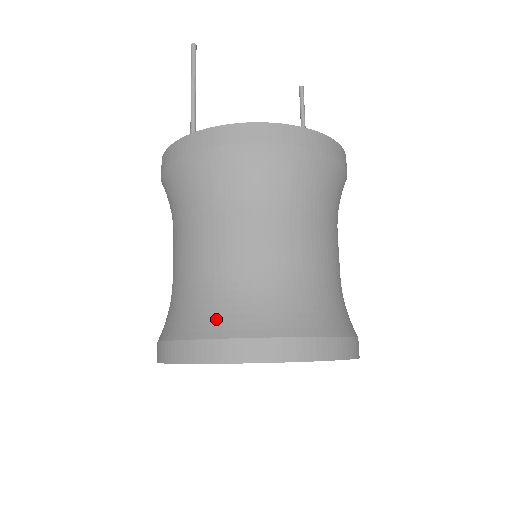
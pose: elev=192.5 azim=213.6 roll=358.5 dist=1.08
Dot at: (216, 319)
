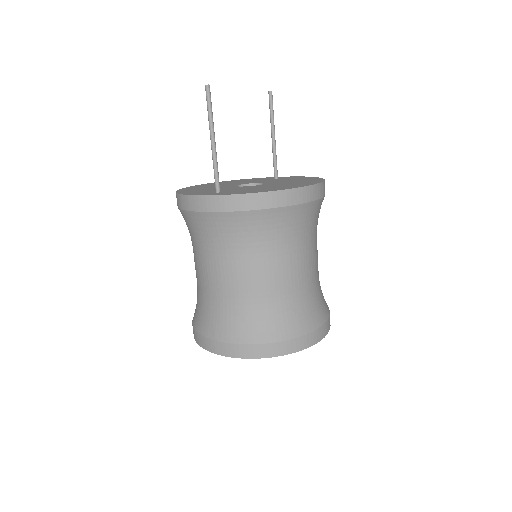
Dot at: (265, 329)
